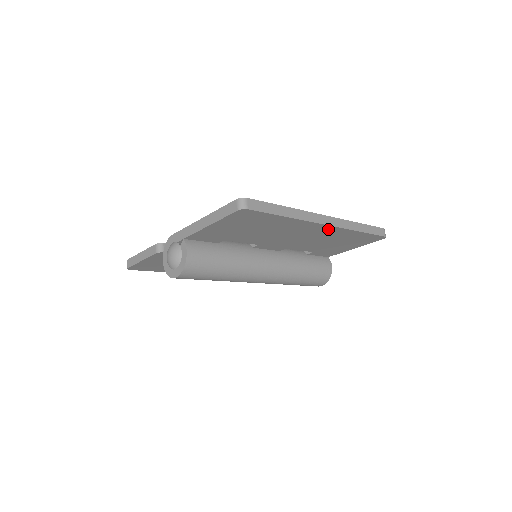
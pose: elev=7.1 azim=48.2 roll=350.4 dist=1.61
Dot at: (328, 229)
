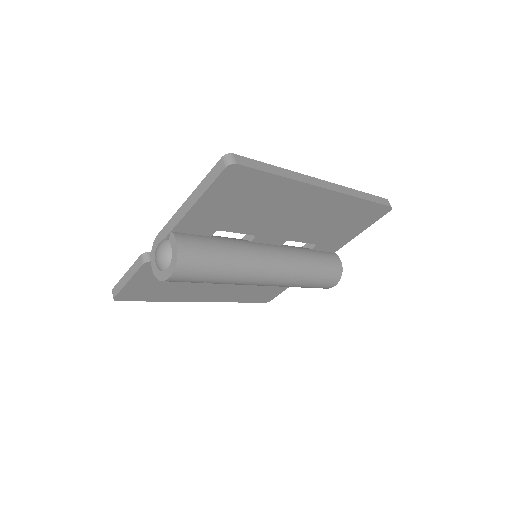
Dot at: (329, 197)
